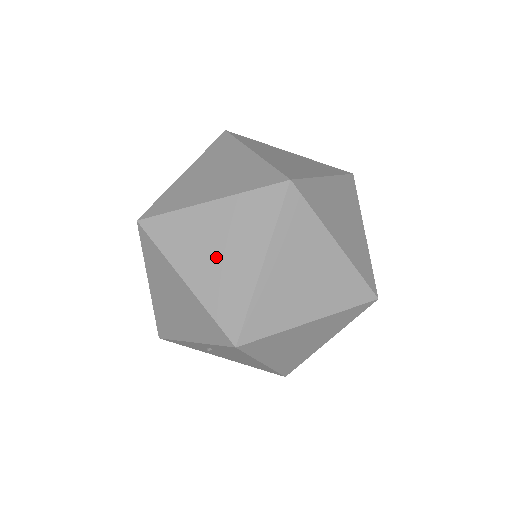
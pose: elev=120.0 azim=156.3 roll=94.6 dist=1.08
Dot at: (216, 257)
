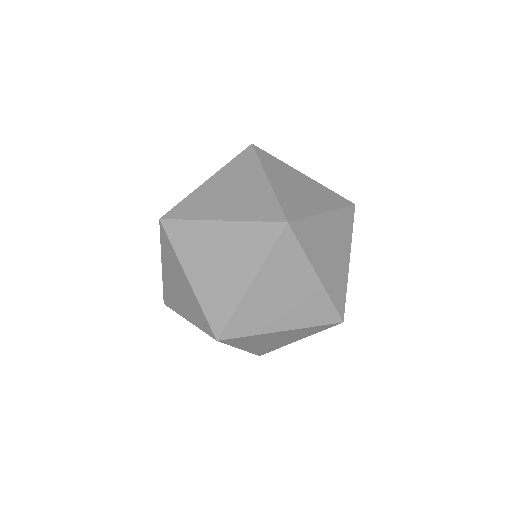
Dot at: (288, 302)
